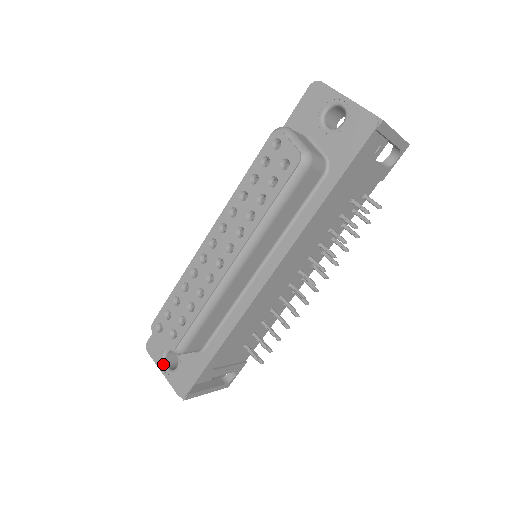
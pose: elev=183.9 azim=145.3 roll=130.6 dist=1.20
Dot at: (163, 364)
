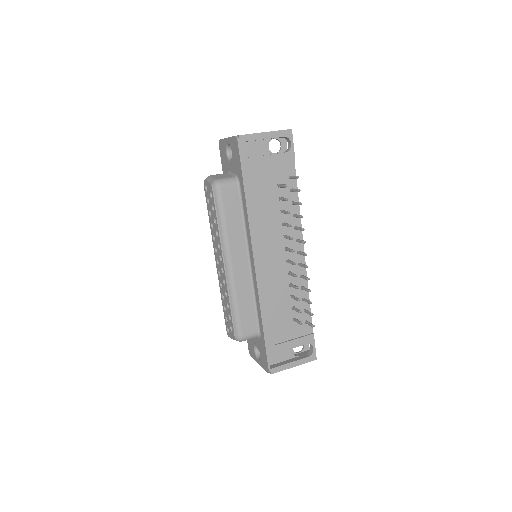
Dot at: (257, 358)
